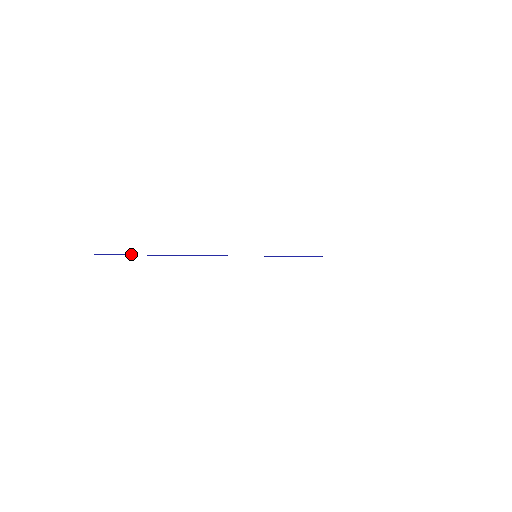
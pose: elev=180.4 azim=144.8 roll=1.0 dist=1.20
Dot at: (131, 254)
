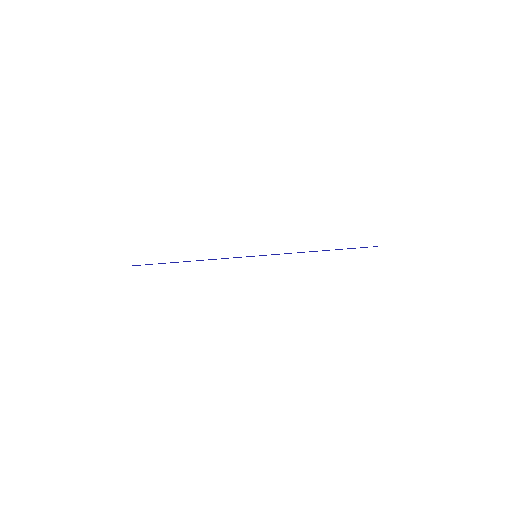
Dot at: (149, 264)
